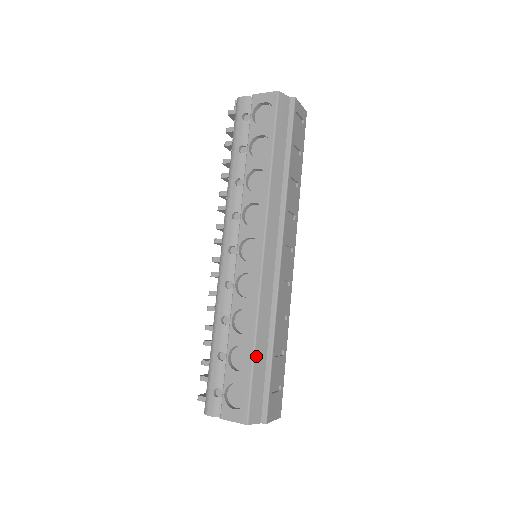
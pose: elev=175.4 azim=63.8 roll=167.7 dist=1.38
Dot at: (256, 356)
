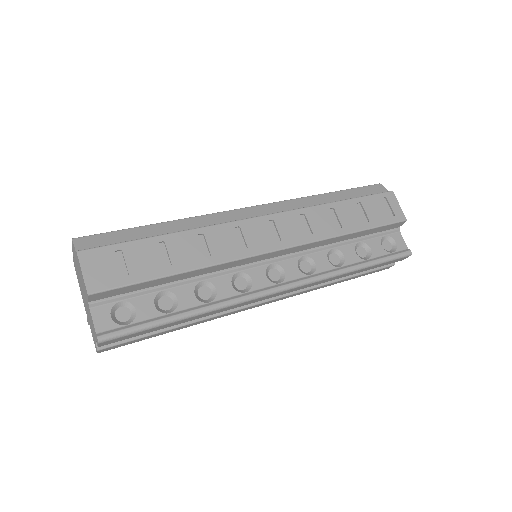
Dot at: (150, 227)
